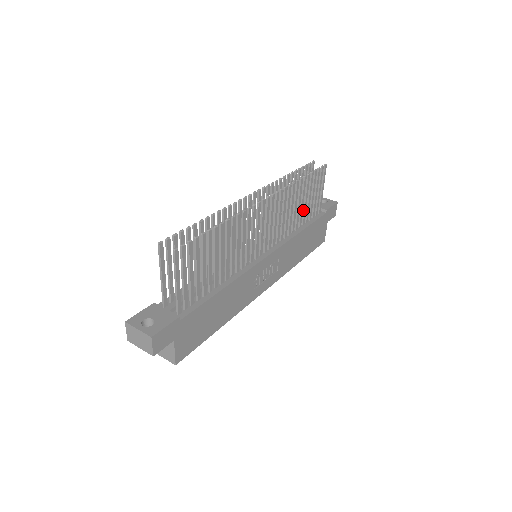
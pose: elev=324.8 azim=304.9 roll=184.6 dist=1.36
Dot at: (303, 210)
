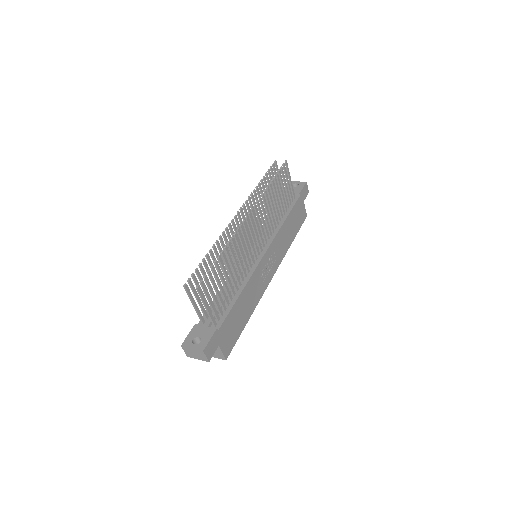
Dot at: (280, 204)
